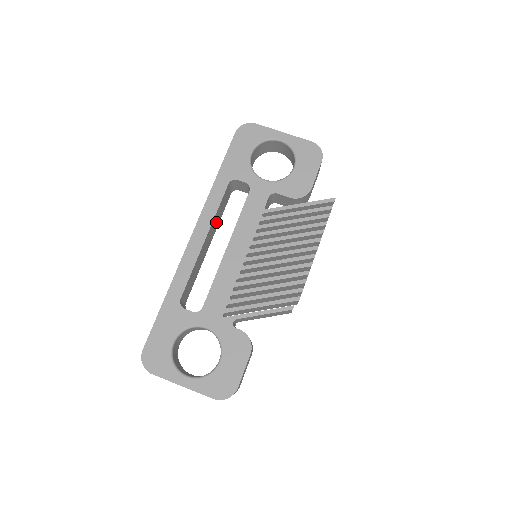
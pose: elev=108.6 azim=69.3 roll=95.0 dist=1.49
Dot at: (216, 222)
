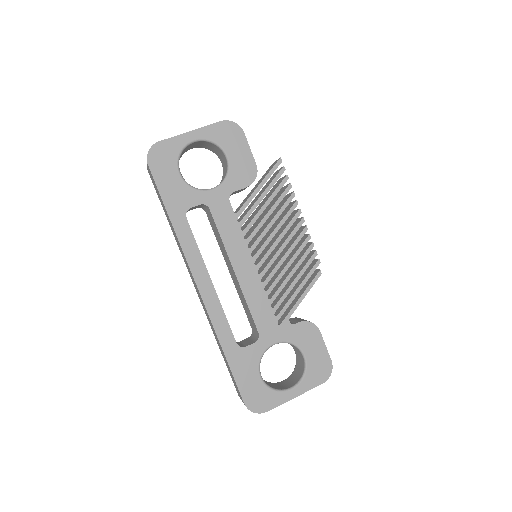
Dot at: occluded
